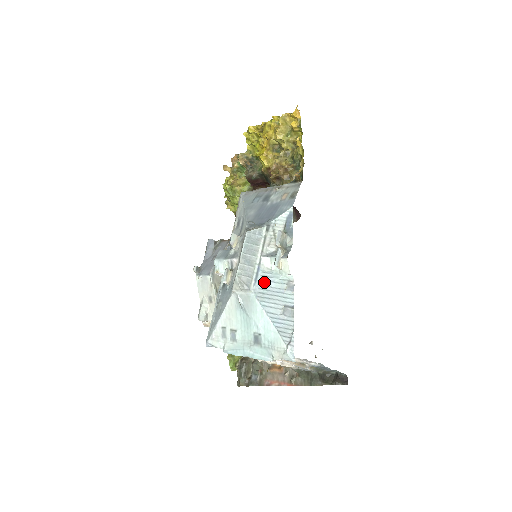
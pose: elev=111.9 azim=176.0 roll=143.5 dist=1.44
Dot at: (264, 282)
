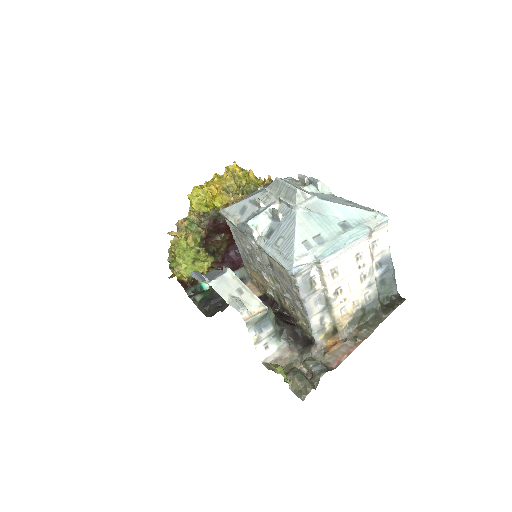
Dot at: (317, 195)
